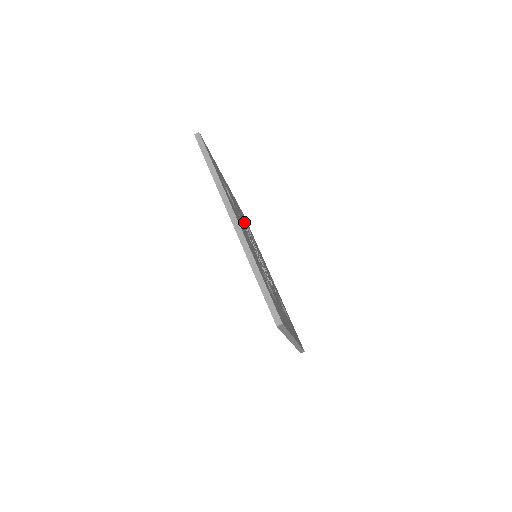
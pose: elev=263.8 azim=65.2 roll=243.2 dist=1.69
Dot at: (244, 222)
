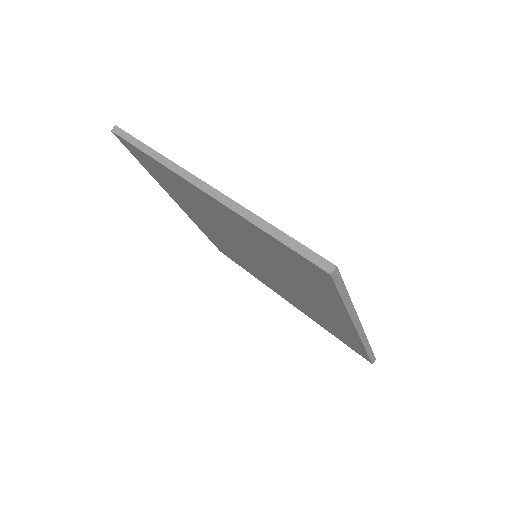
Dot at: occluded
